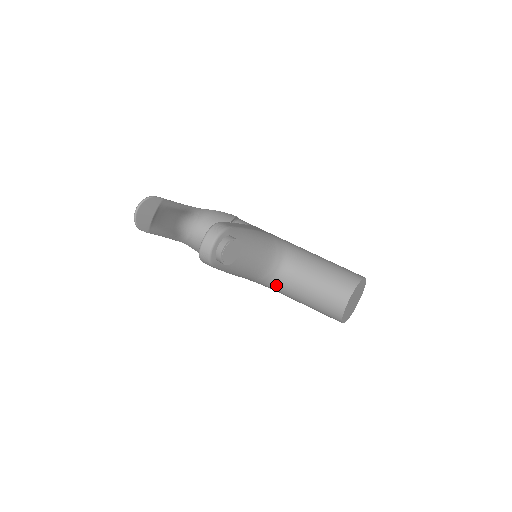
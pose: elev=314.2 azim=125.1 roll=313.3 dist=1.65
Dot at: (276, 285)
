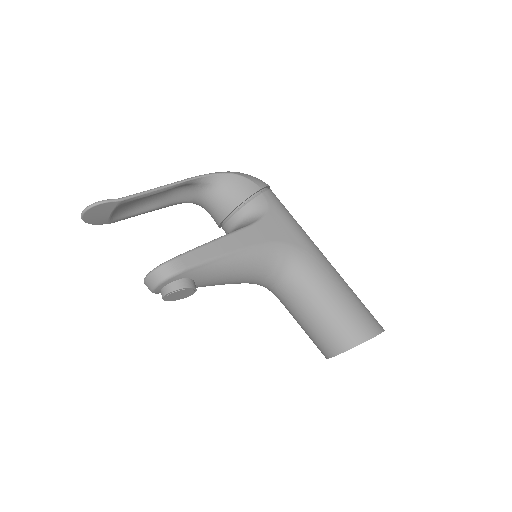
Dot at: occluded
